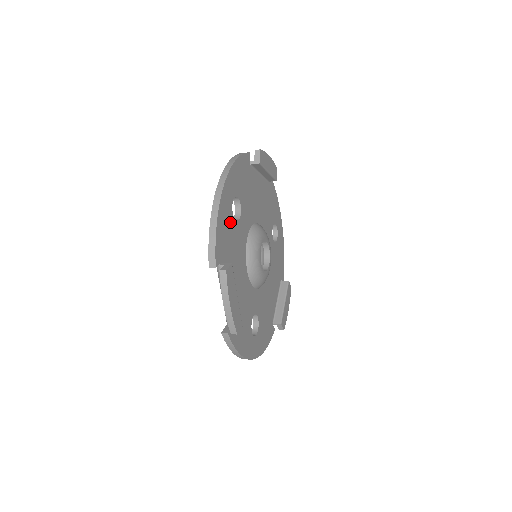
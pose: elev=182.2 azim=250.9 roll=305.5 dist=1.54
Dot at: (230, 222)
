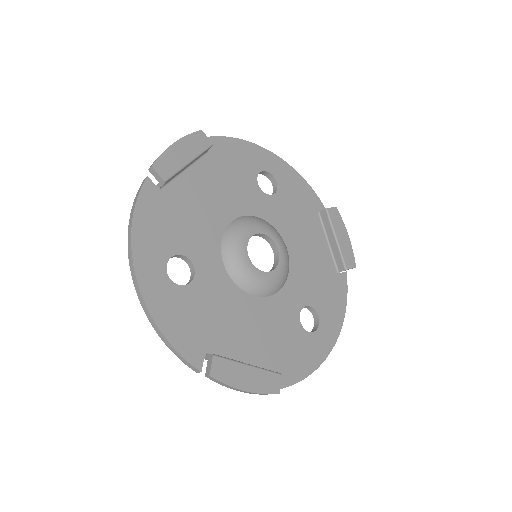
Dot at: (183, 299)
